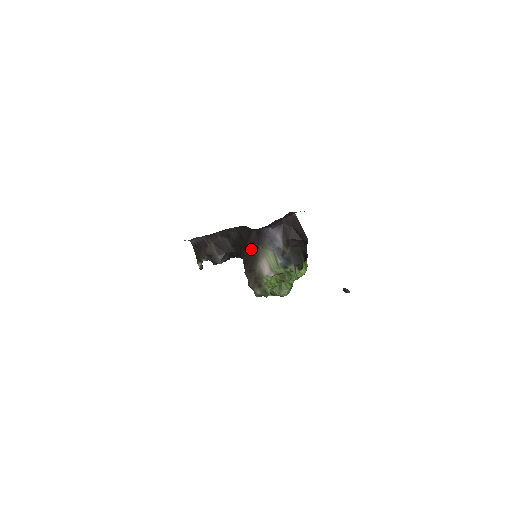
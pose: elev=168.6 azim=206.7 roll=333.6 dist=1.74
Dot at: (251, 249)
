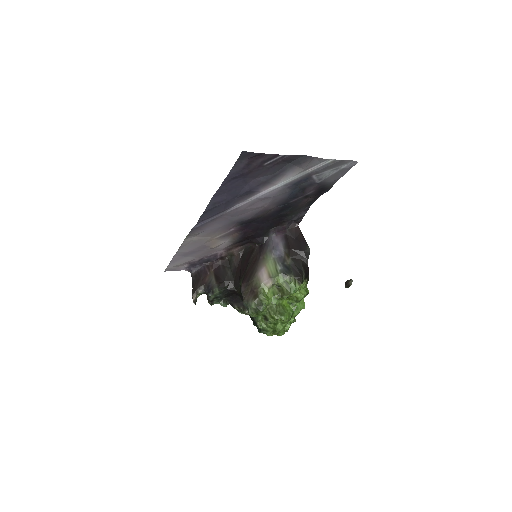
Dot at: (251, 264)
